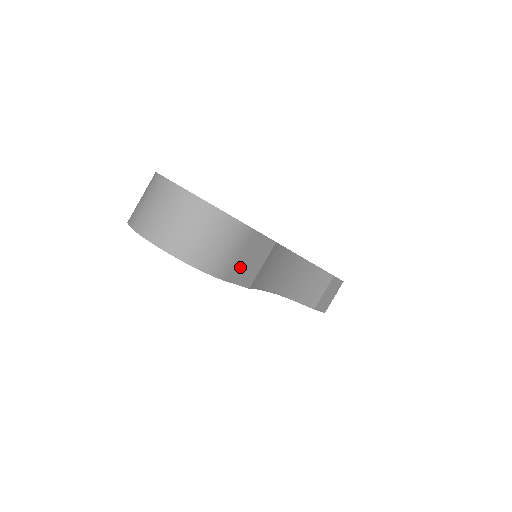
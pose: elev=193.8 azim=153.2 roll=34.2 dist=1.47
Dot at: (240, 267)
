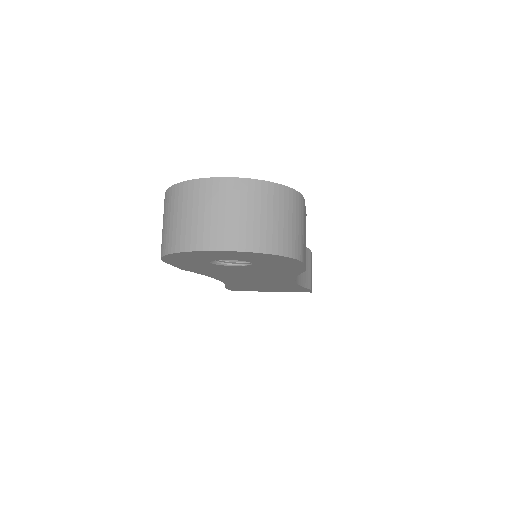
Dot at: (304, 246)
